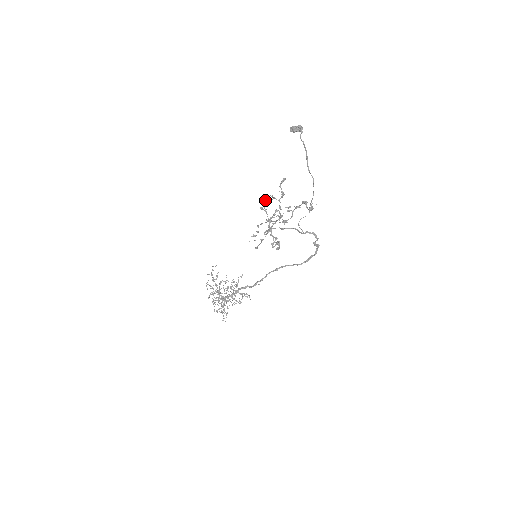
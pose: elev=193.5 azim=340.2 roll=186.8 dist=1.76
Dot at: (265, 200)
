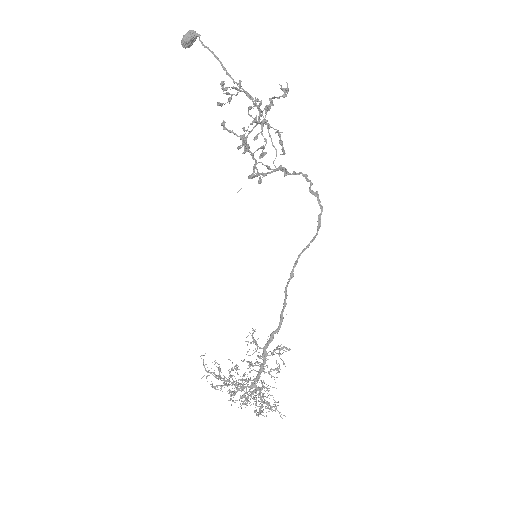
Dot at: (221, 105)
